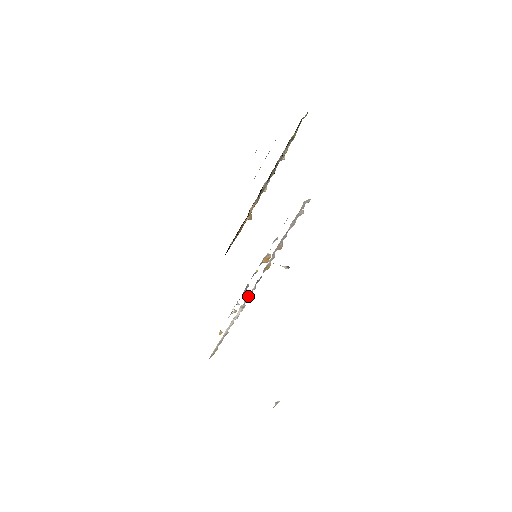
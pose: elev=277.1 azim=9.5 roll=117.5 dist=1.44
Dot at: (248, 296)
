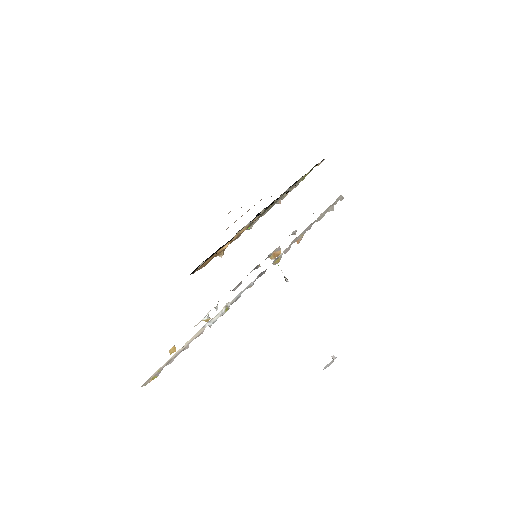
Dot at: (240, 293)
